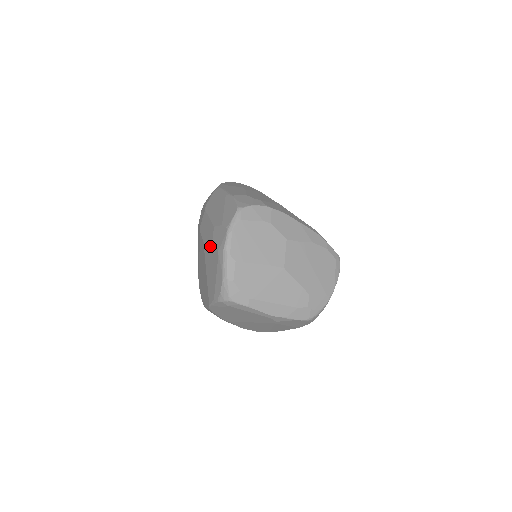
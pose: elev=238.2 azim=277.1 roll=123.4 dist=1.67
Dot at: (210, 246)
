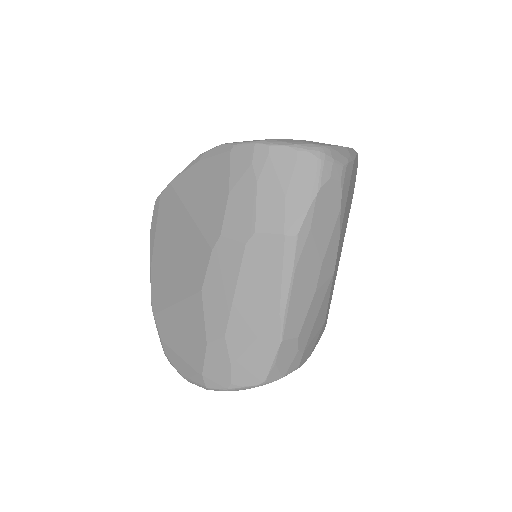
Dot at: (201, 333)
